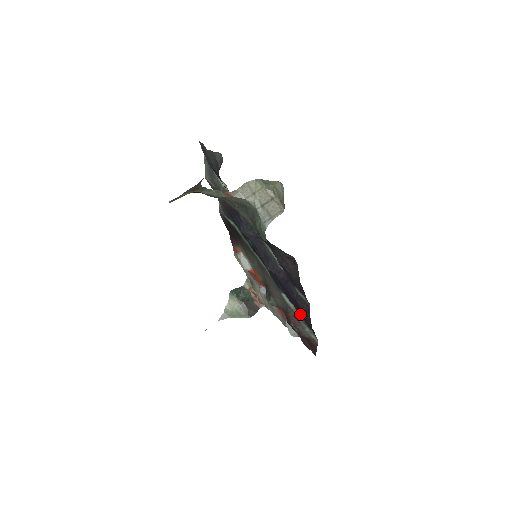
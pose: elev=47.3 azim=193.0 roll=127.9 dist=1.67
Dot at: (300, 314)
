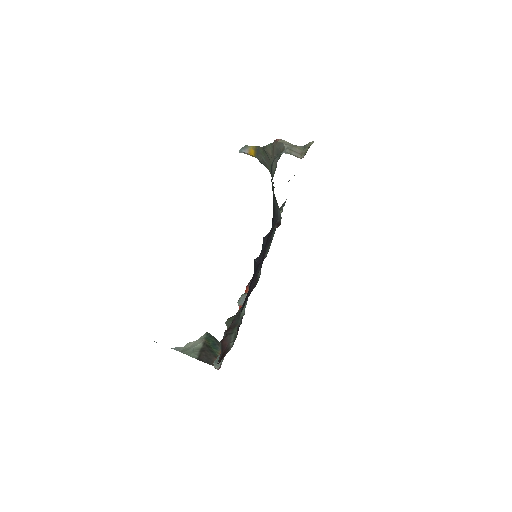
Dot at: (242, 317)
